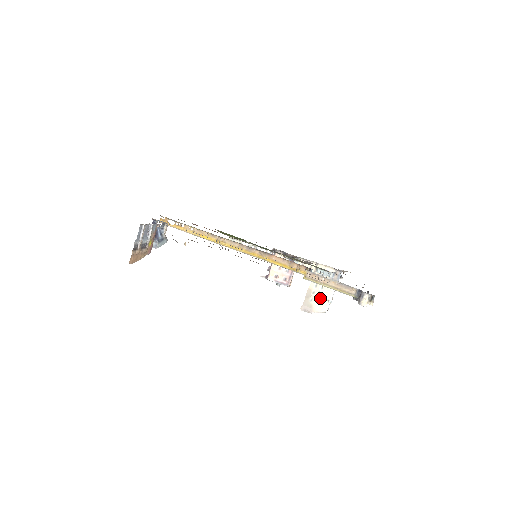
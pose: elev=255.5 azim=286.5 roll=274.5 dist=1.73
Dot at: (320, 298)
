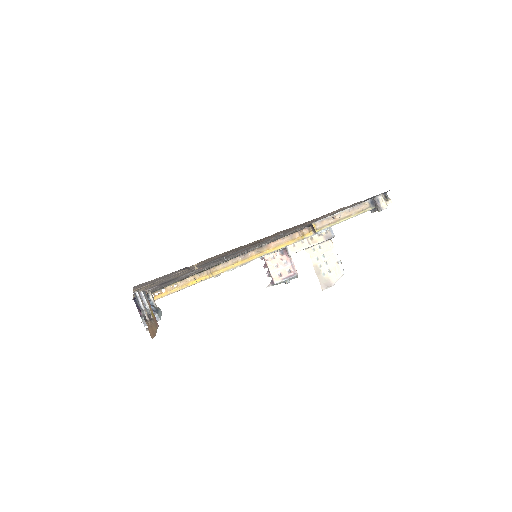
Dot at: (329, 266)
